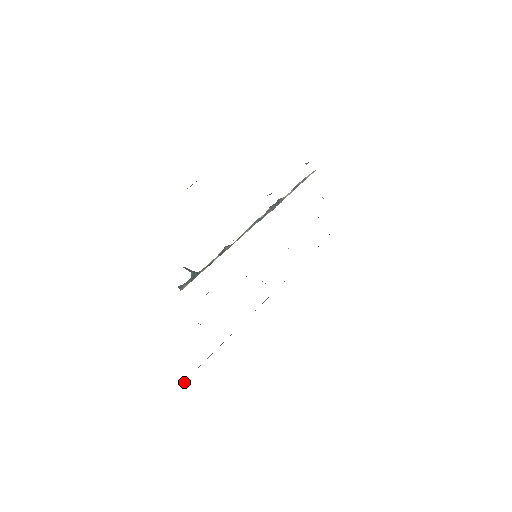
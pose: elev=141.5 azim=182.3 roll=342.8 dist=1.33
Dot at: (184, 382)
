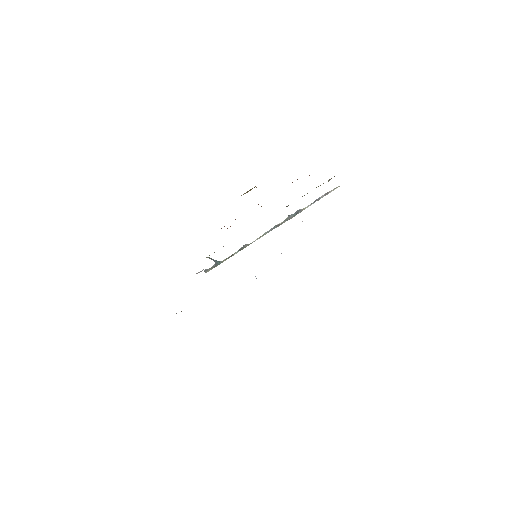
Dot at: occluded
